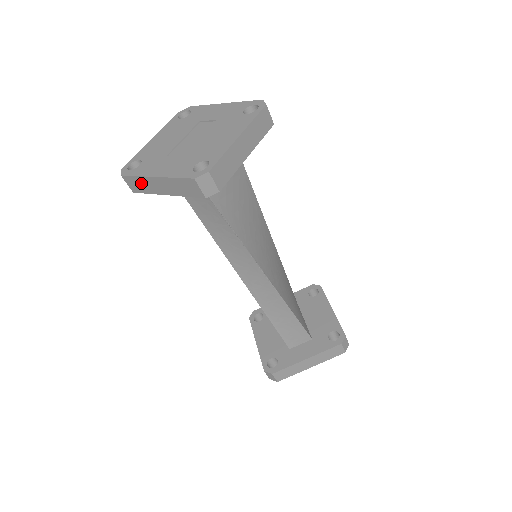
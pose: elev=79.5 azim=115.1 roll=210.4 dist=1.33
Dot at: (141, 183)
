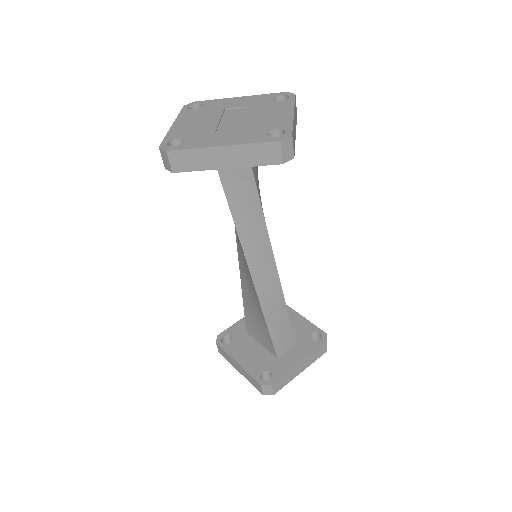
Dot at: (194, 157)
